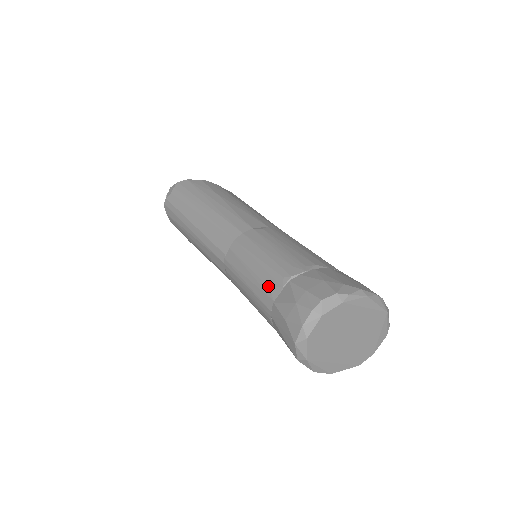
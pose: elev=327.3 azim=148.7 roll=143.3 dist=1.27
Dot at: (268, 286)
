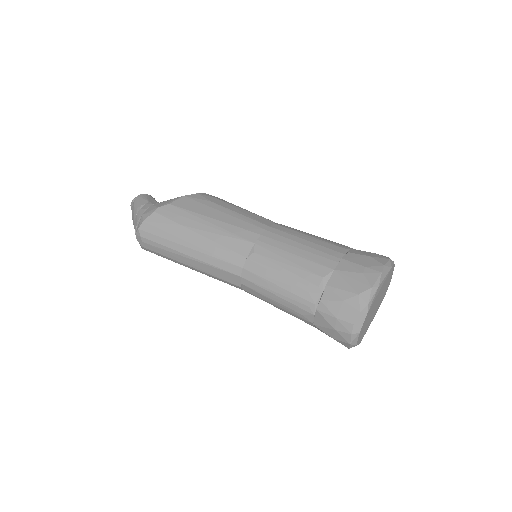
Dot at: (301, 314)
